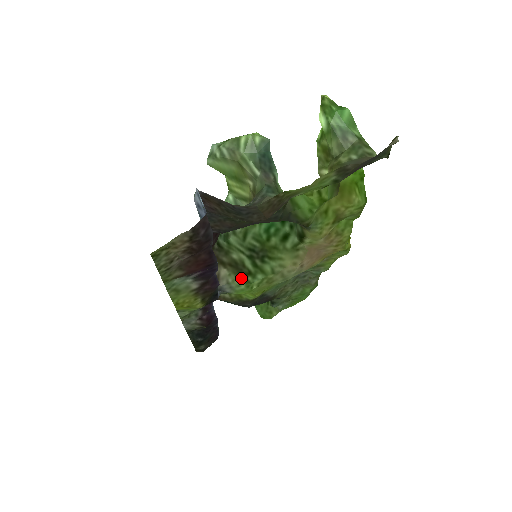
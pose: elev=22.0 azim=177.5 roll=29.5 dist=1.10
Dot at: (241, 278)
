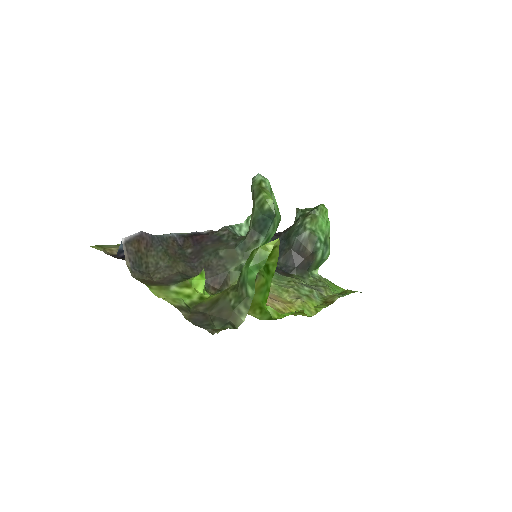
Dot at: occluded
